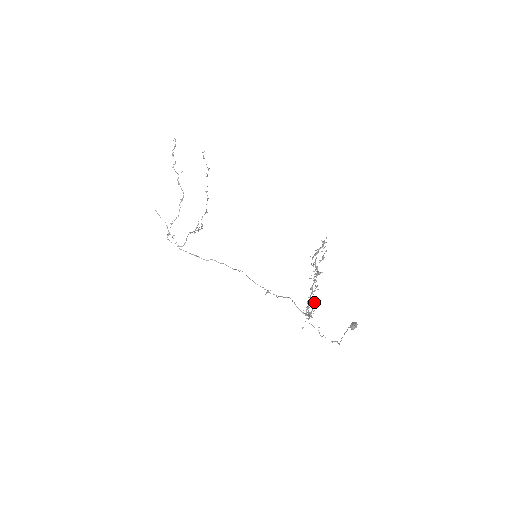
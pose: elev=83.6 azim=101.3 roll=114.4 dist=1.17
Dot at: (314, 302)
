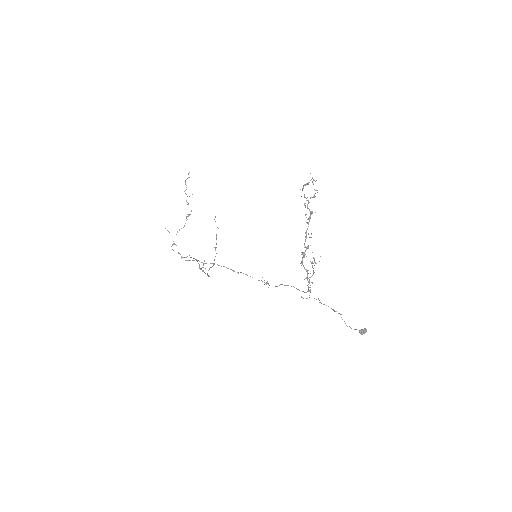
Dot at: (311, 262)
